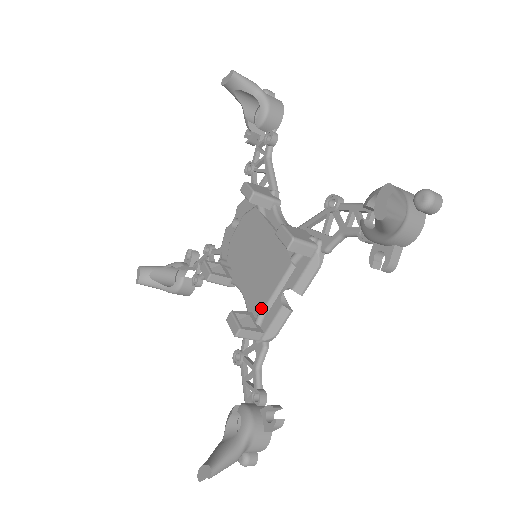
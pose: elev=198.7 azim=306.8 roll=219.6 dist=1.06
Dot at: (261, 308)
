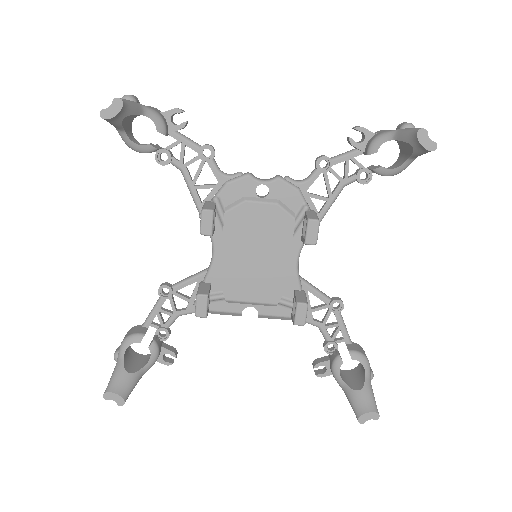
Dot at: (225, 297)
